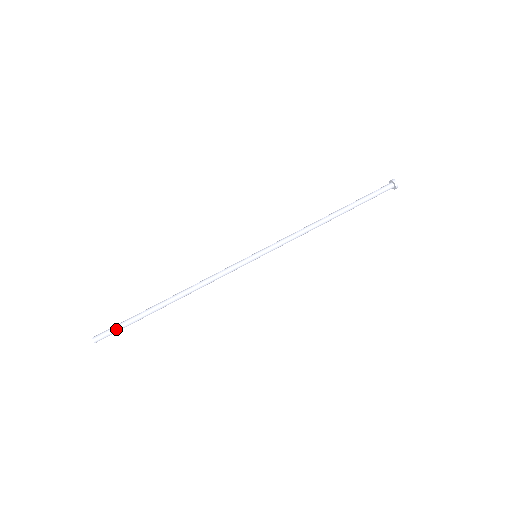
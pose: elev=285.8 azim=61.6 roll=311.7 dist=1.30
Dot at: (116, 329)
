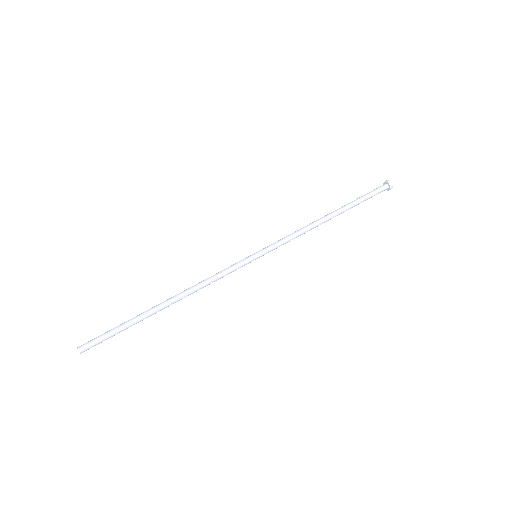
Dot at: (104, 336)
